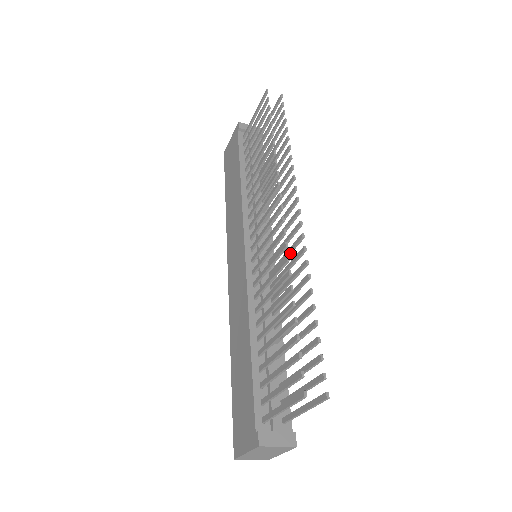
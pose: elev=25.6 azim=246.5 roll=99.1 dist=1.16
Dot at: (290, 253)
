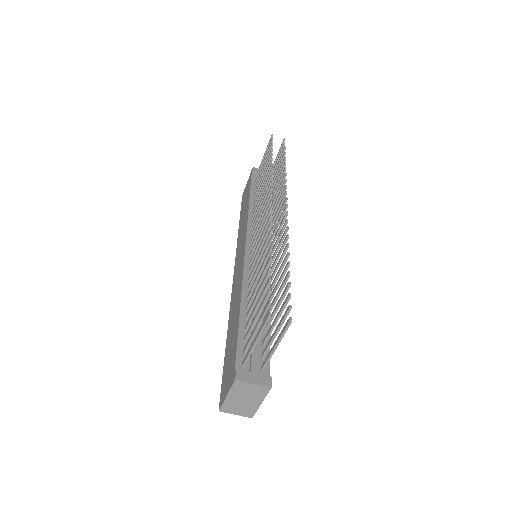
Dot at: (279, 240)
